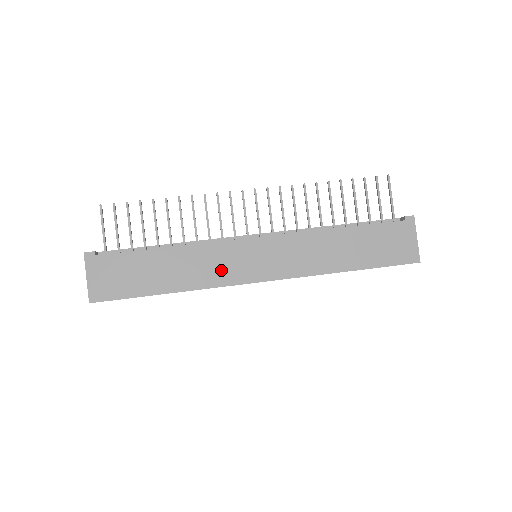
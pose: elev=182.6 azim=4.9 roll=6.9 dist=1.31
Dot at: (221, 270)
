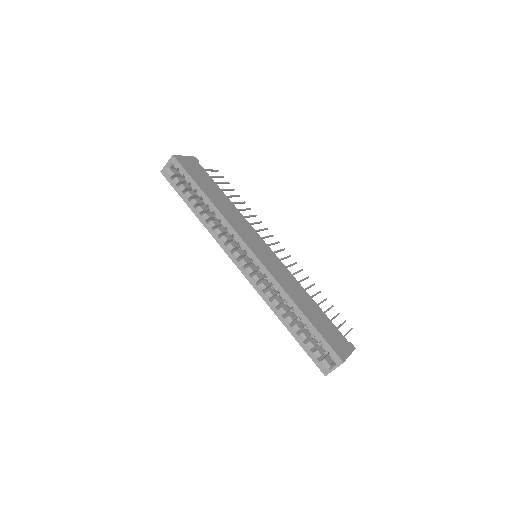
Dot at: (241, 228)
